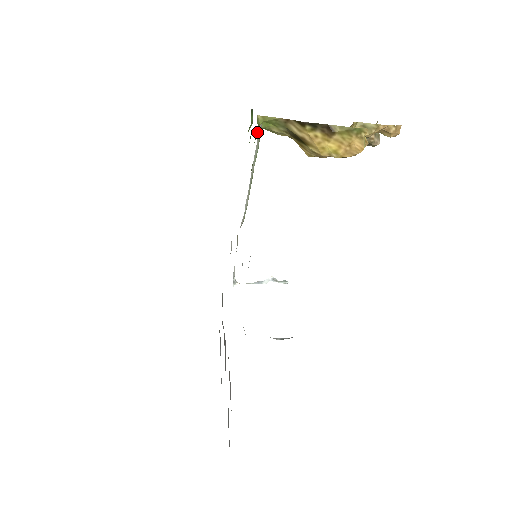
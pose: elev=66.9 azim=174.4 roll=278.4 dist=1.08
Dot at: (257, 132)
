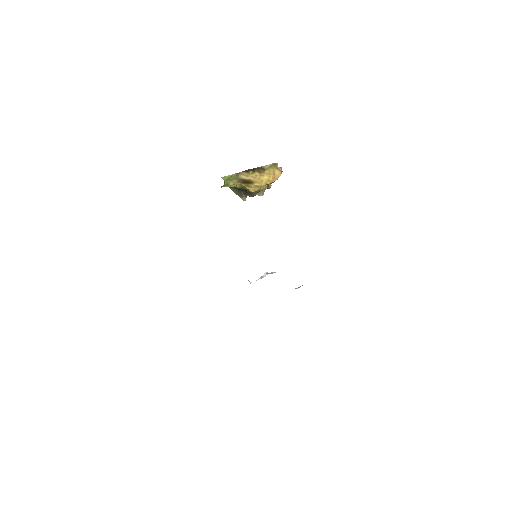
Dot at: occluded
